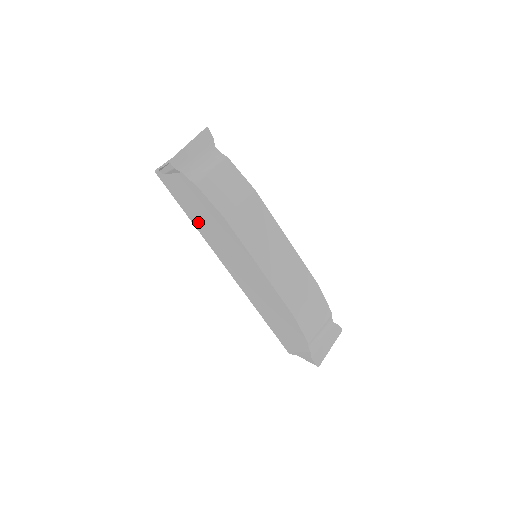
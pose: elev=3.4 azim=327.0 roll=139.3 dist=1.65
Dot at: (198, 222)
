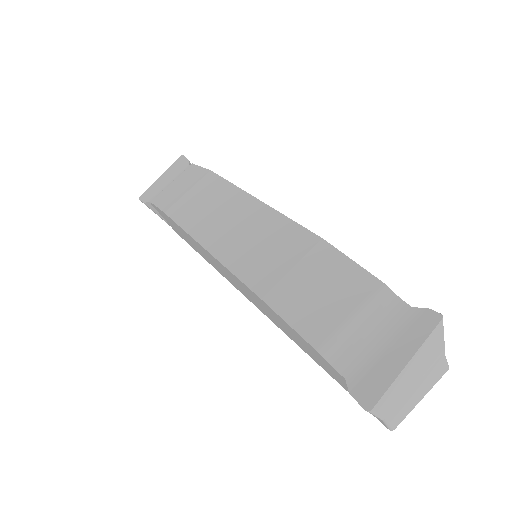
Dot at: (201, 254)
